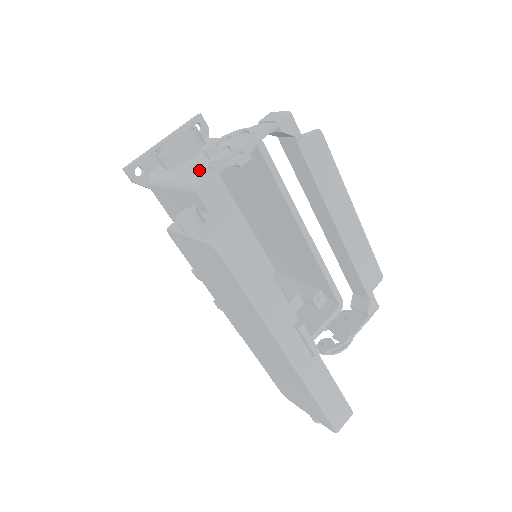
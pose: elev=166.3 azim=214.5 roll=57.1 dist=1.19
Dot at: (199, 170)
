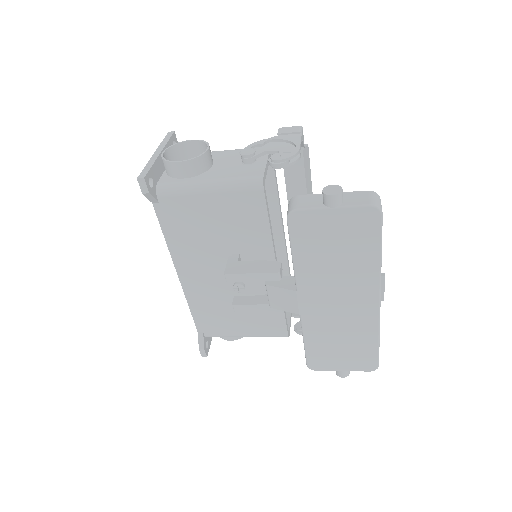
Dot at: (249, 172)
